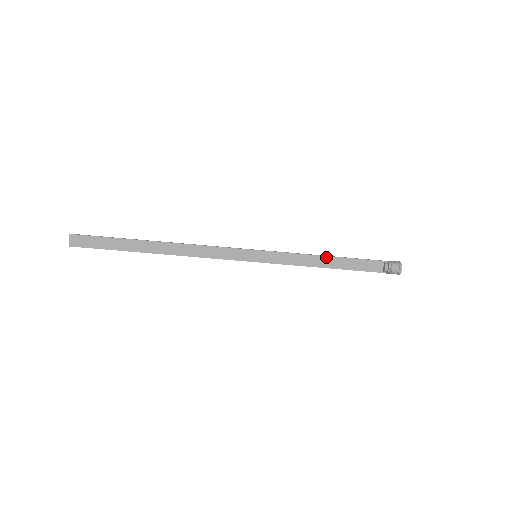
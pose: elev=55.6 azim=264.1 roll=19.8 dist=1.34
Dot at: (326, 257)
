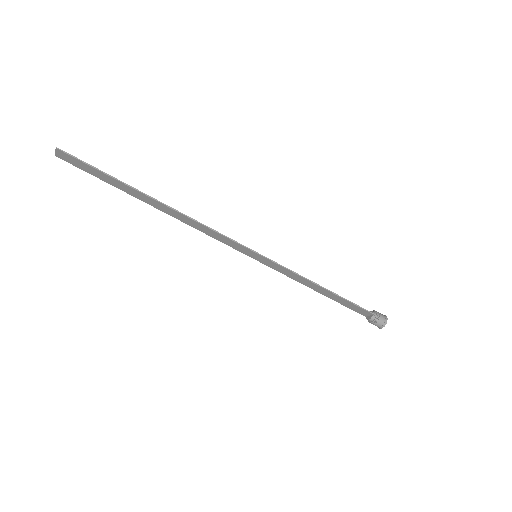
Dot at: (323, 288)
